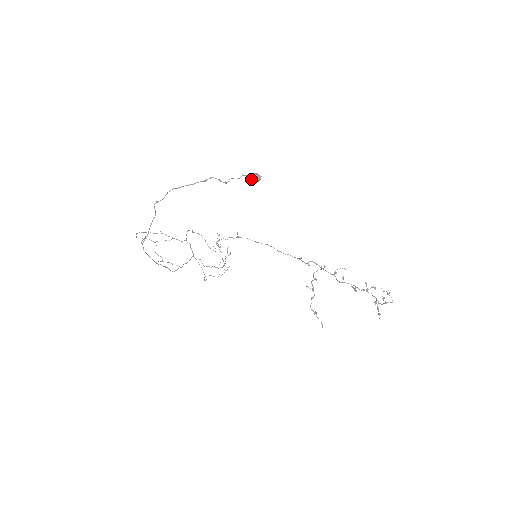
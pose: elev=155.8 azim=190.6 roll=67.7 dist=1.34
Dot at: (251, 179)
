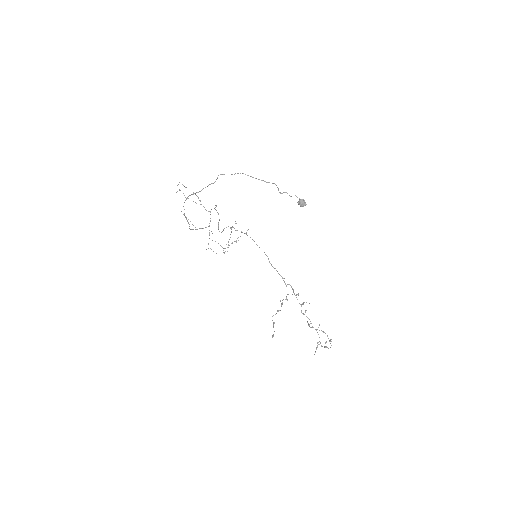
Dot at: (299, 202)
